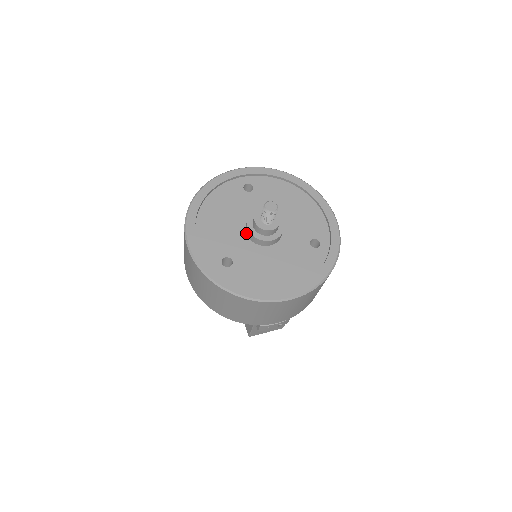
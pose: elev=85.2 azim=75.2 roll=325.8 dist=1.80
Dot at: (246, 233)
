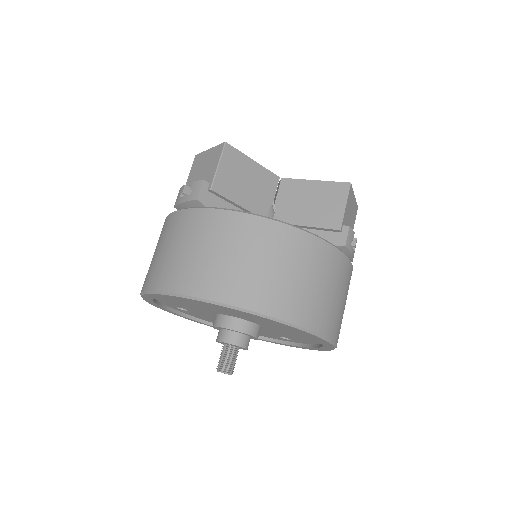
Dot at: occluded
